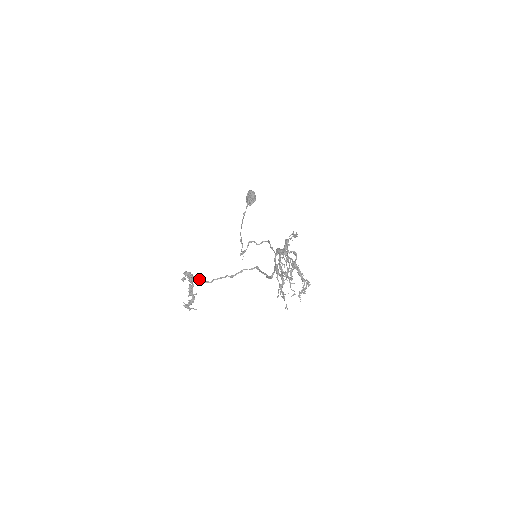
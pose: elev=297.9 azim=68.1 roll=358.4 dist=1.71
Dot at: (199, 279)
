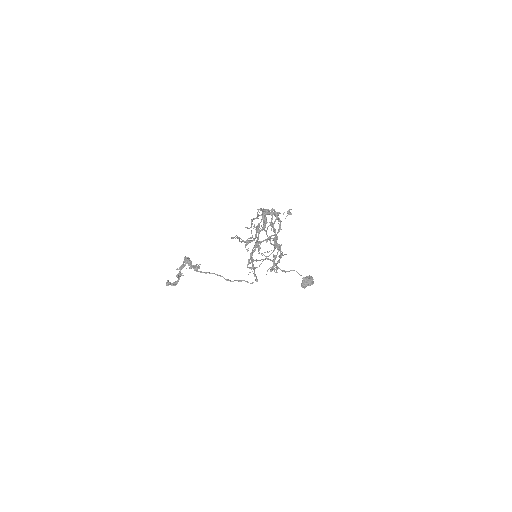
Dot at: (195, 266)
